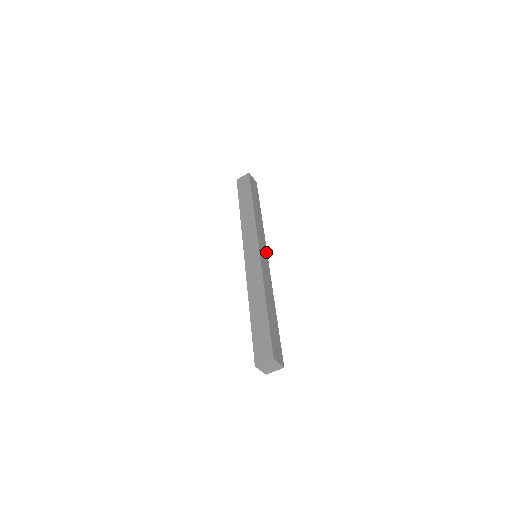
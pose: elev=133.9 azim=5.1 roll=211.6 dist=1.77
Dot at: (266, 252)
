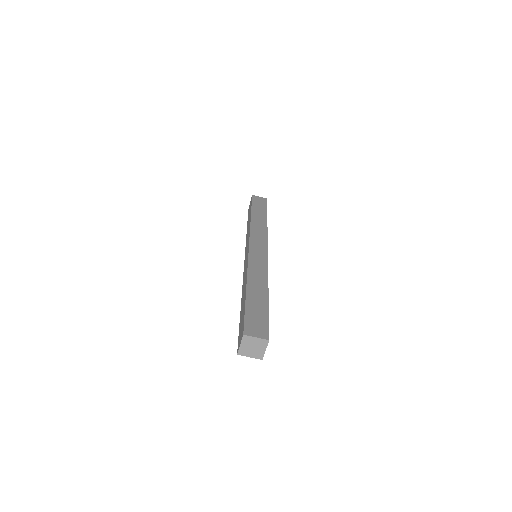
Dot at: occluded
